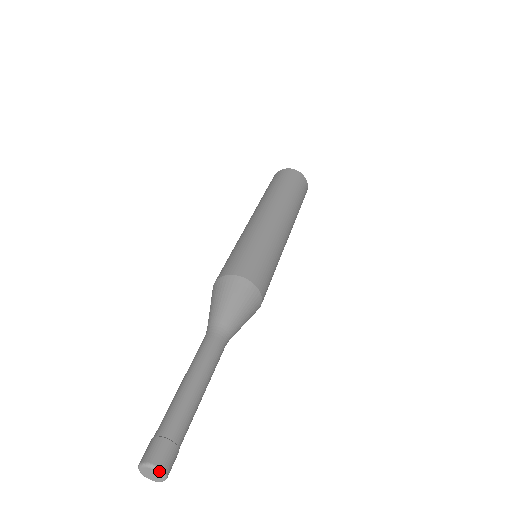
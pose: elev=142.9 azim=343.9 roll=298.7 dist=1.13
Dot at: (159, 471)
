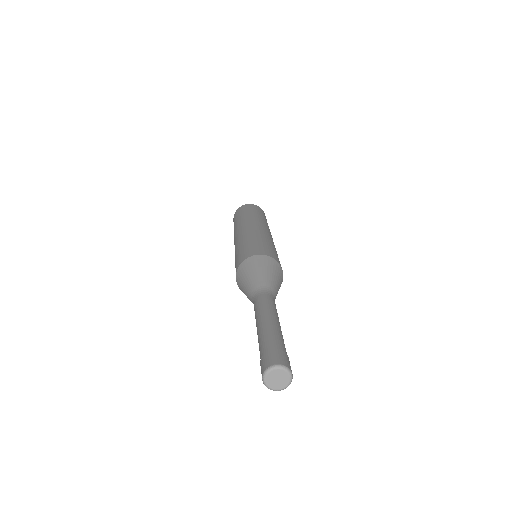
Dot at: (291, 375)
